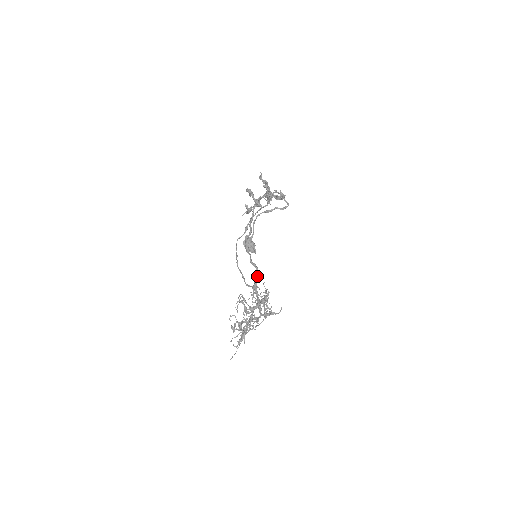
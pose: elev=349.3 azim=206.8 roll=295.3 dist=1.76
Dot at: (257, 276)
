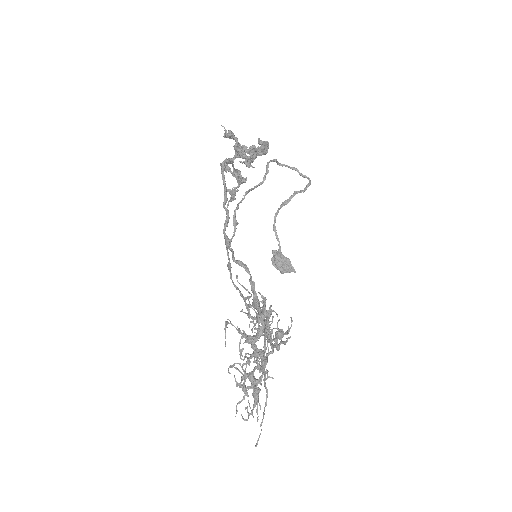
Dot at: (251, 281)
